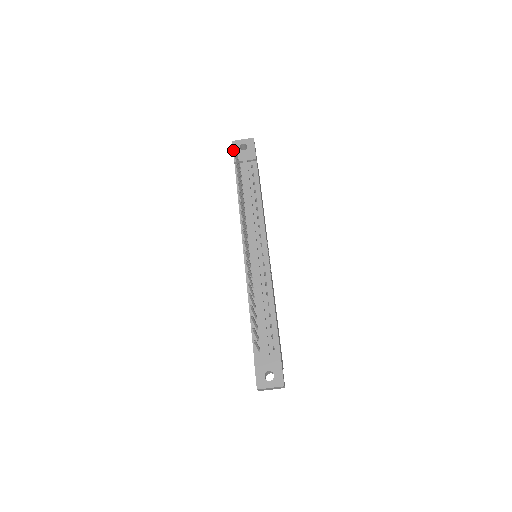
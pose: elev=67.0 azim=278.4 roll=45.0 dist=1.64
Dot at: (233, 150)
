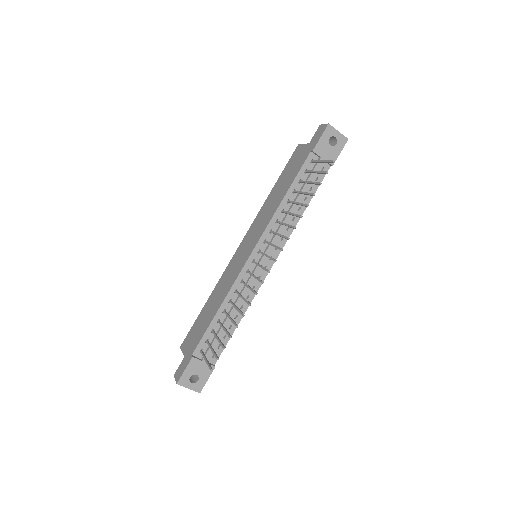
Dot at: (322, 136)
